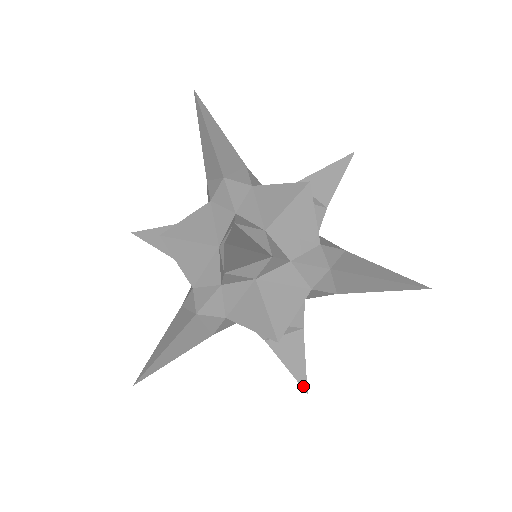
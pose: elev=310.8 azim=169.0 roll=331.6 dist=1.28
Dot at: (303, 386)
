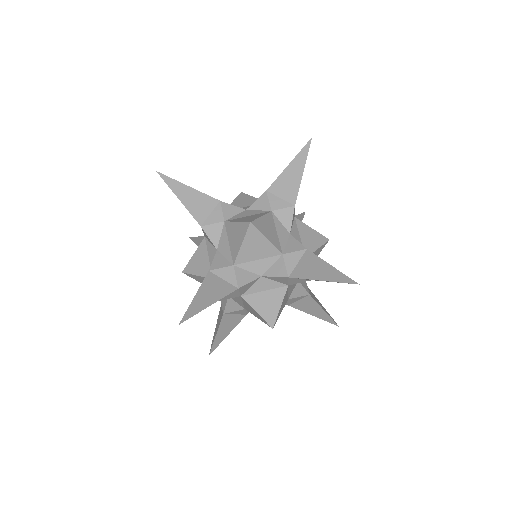
Dot at: (333, 323)
